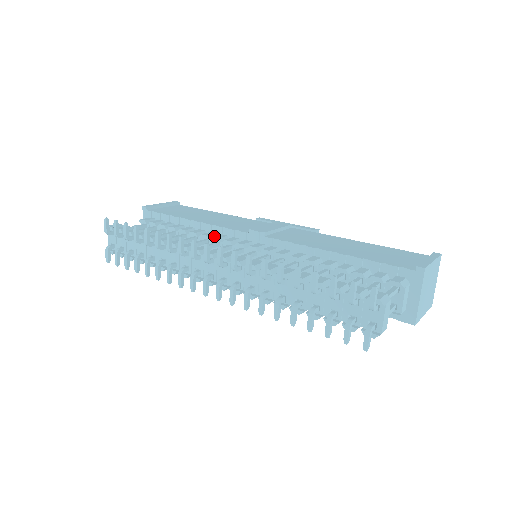
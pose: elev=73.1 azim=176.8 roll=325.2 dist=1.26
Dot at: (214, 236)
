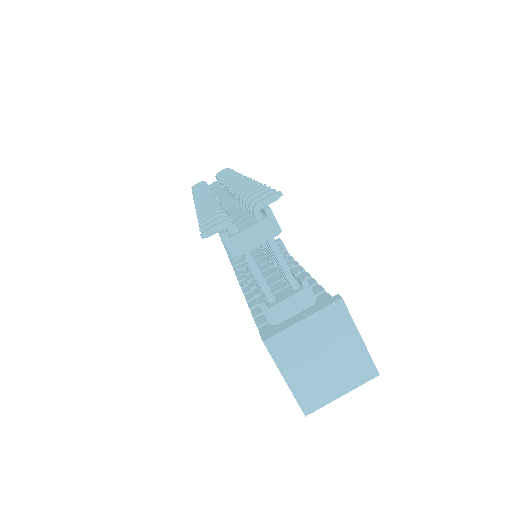
Dot at: occluded
